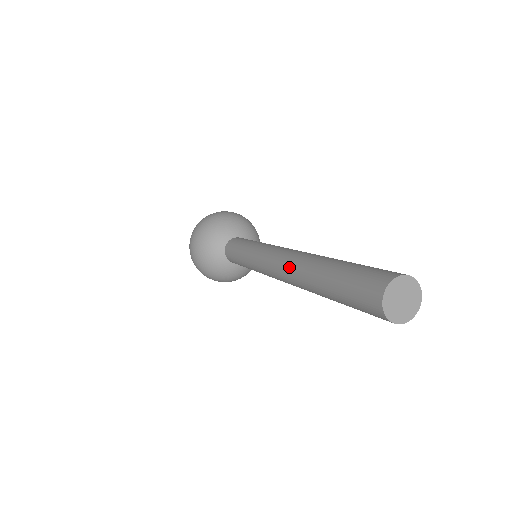
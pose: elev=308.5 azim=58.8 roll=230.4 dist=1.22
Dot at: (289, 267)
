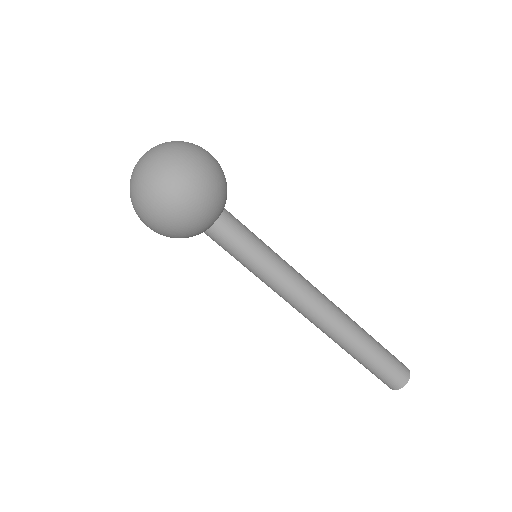
Dot at: (322, 329)
